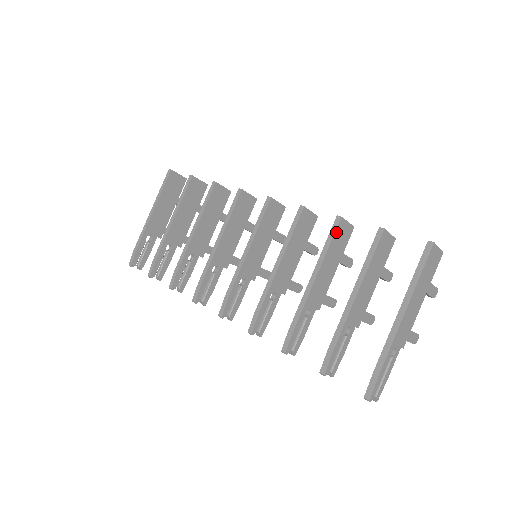
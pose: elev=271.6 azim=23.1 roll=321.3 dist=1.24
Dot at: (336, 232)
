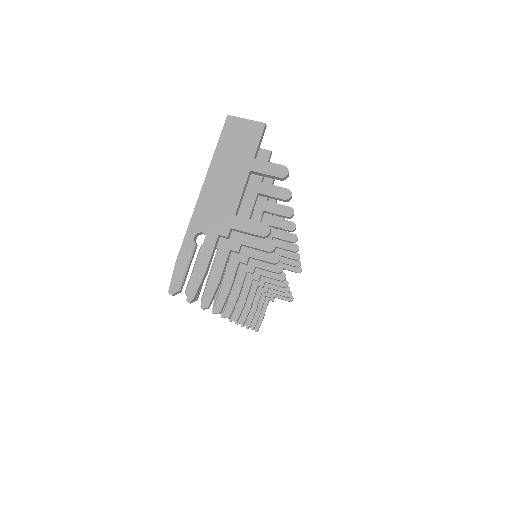
Dot at: occluded
